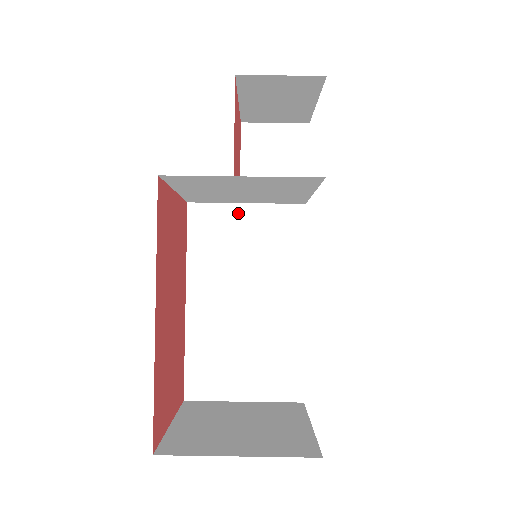
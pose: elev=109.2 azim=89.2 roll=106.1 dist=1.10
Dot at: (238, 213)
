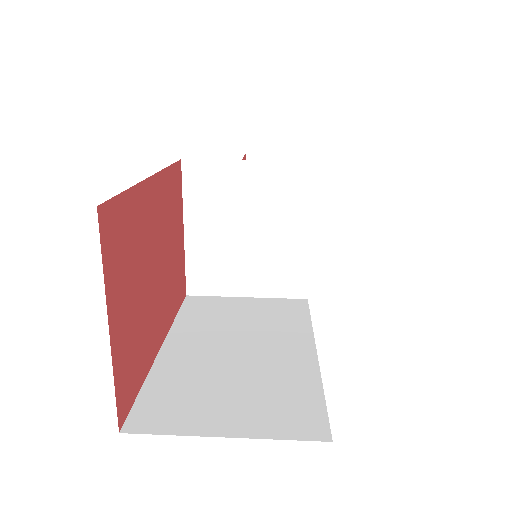
Dot at: (237, 301)
